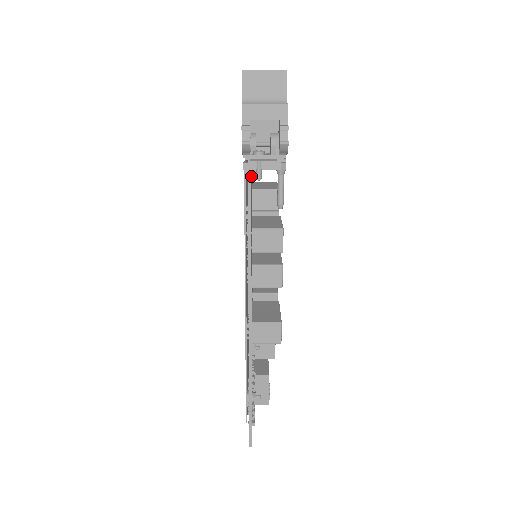
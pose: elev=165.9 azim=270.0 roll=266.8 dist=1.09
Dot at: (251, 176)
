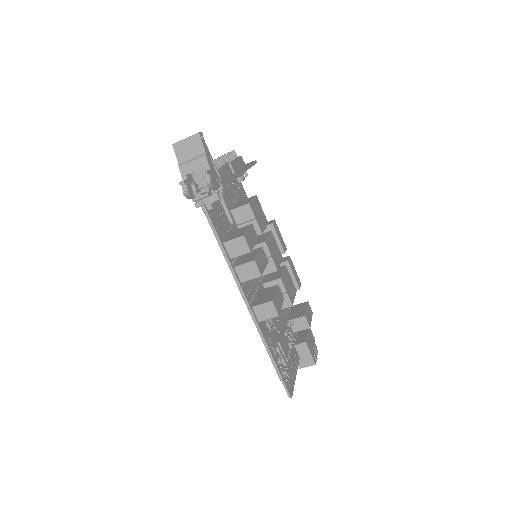
Dot at: (207, 209)
